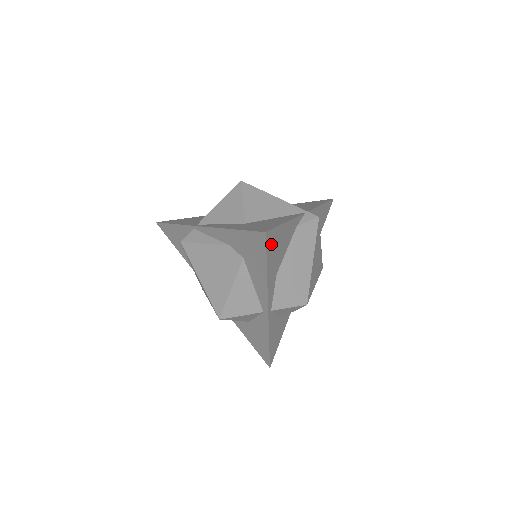
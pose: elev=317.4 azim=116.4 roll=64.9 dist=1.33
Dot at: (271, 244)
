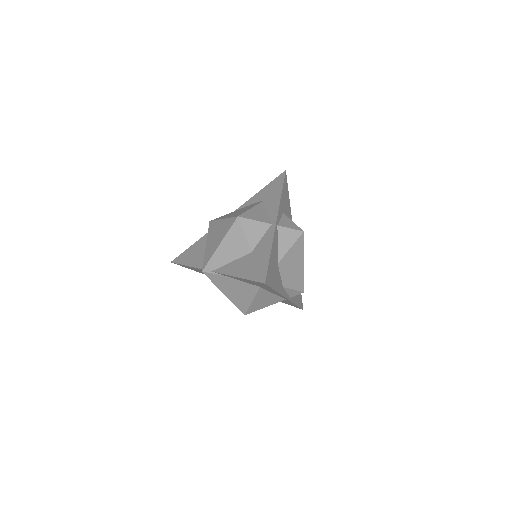
Dot at: (285, 185)
